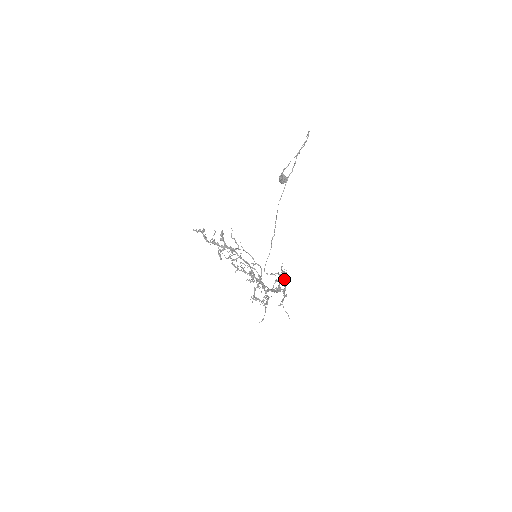
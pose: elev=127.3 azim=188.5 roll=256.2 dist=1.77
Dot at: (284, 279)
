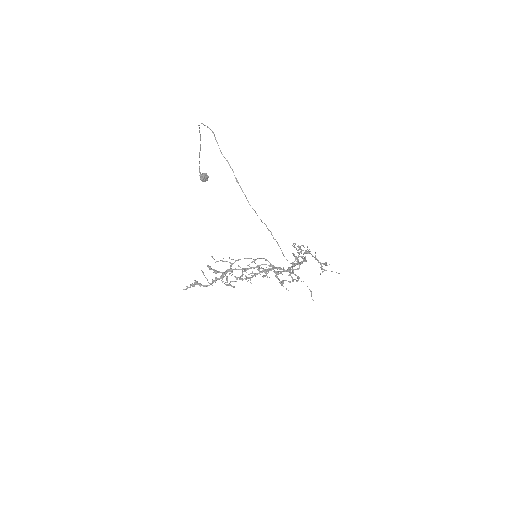
Dot at: (306, 252)
